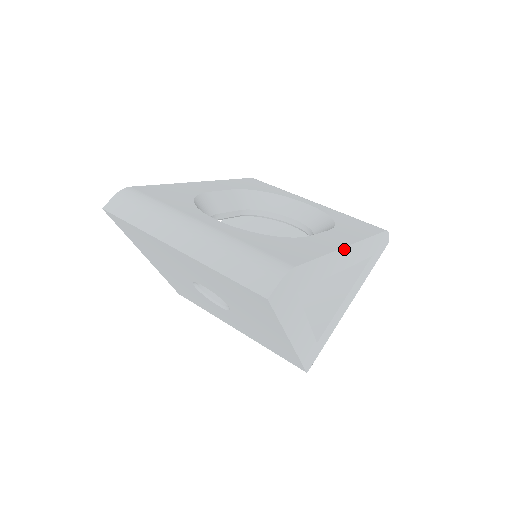
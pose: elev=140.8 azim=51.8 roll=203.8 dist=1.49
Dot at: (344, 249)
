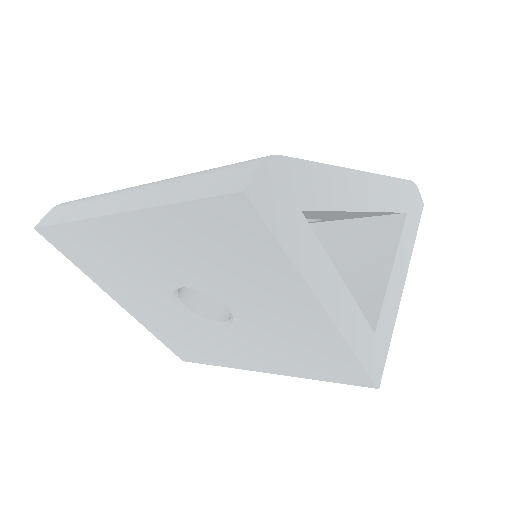
Dot at: (357, 174)
